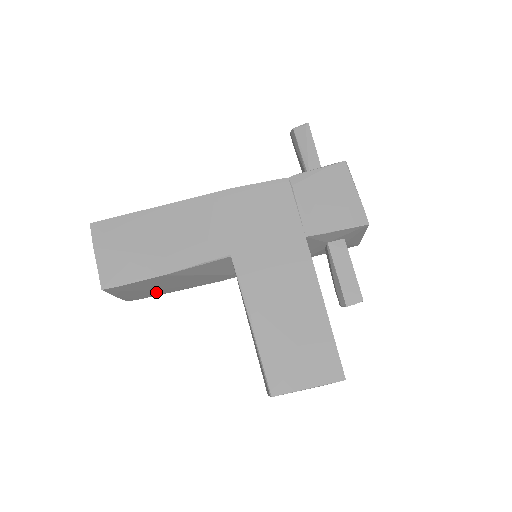
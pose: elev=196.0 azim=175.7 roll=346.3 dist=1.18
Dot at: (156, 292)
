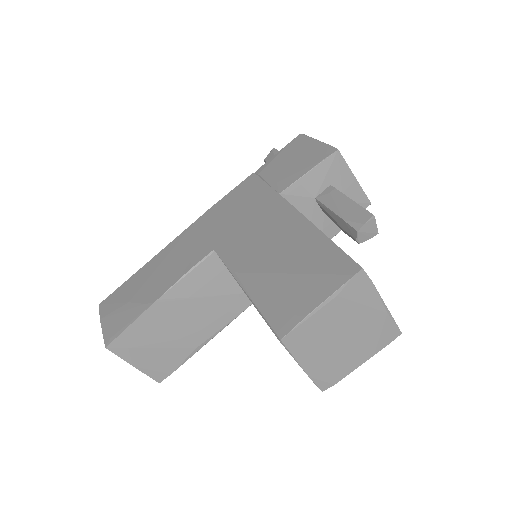
Dot at: (177, 350)
